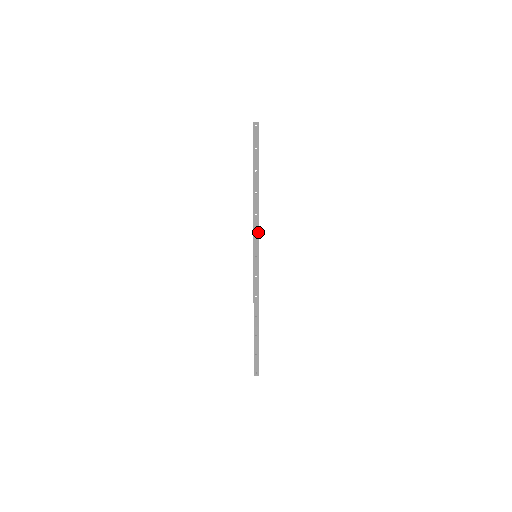
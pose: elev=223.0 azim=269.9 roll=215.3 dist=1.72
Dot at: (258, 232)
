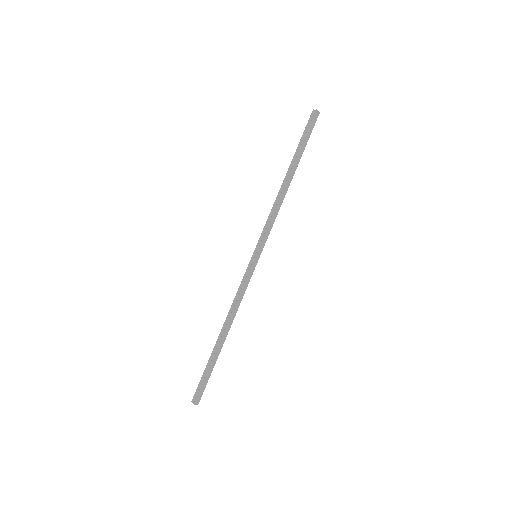
Dot at: occluded
